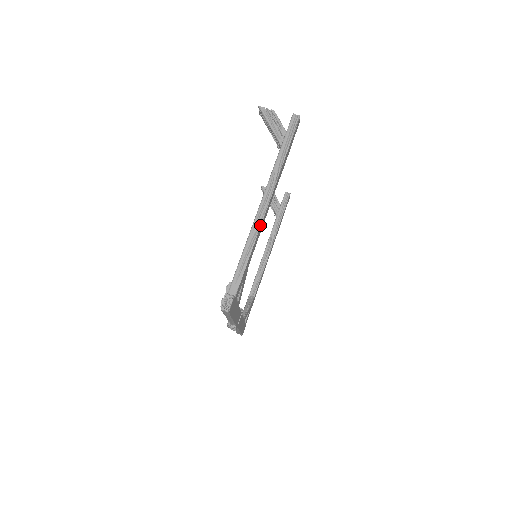
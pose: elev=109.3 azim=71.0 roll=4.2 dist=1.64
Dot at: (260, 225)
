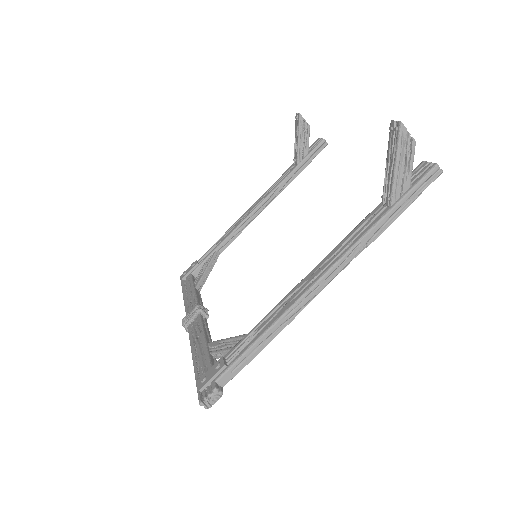
Dot at: (300, 310)
